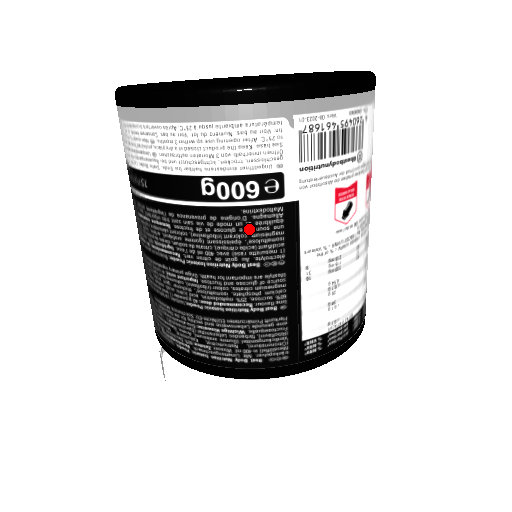
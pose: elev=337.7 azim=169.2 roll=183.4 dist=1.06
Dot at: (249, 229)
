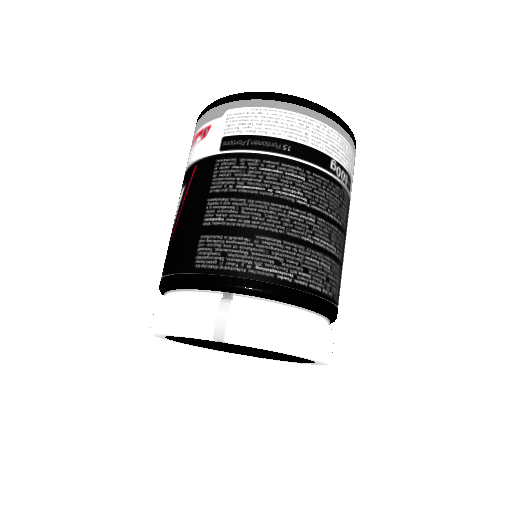
Dot at: (342, 200)
